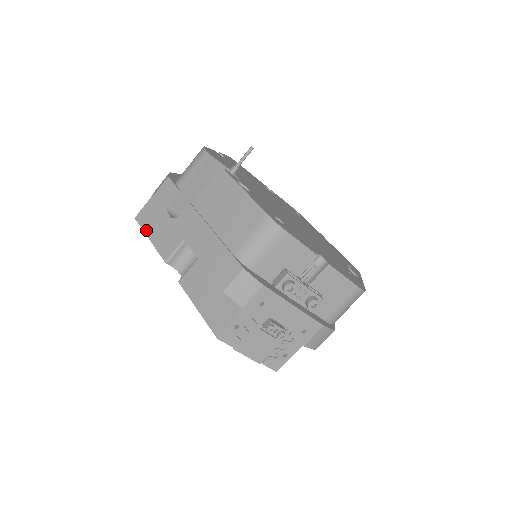
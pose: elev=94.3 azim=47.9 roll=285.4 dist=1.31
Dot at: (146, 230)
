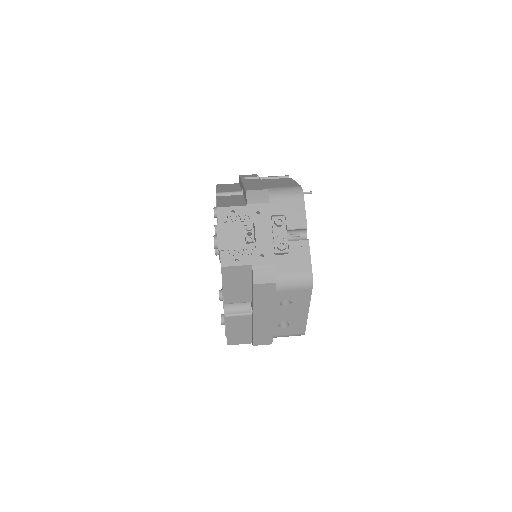
Dot at: (218, 187)
